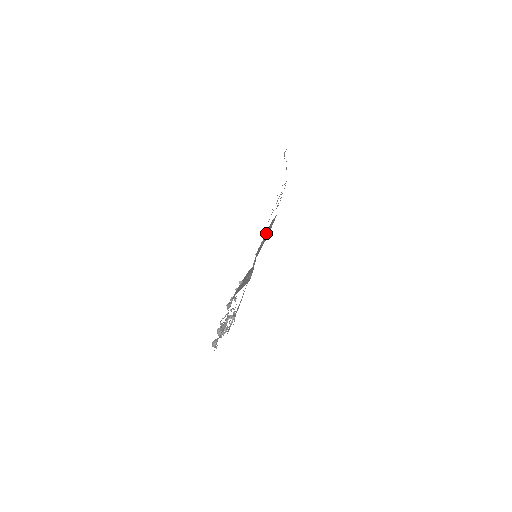
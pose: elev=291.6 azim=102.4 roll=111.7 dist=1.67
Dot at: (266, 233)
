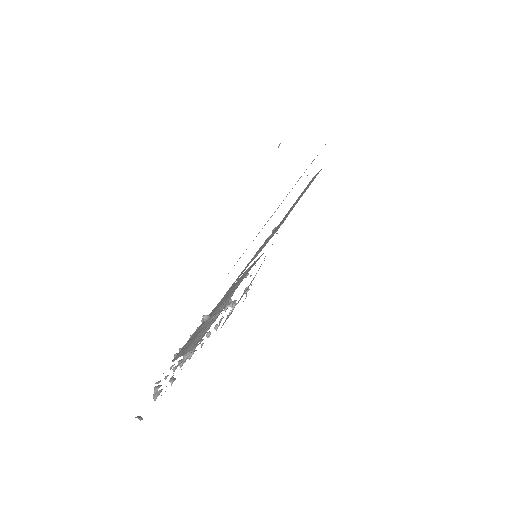
Dot at: (293, 204)
